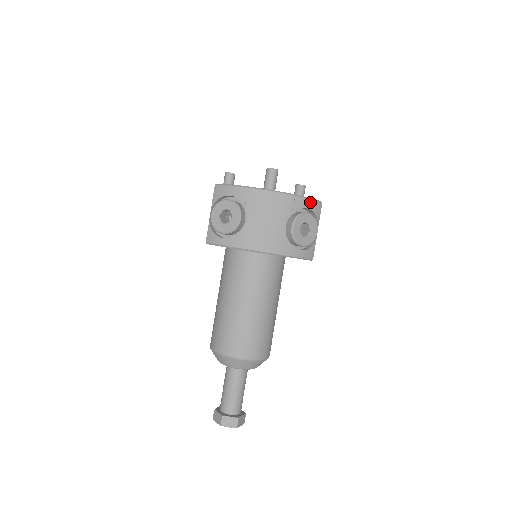
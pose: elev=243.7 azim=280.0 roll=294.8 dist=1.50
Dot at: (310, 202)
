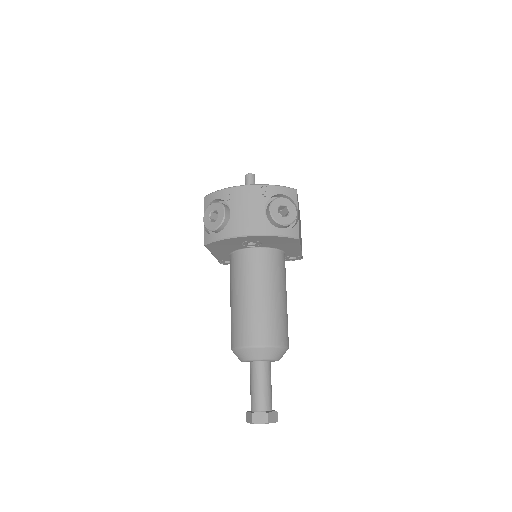
Dot at: (284, 189)
